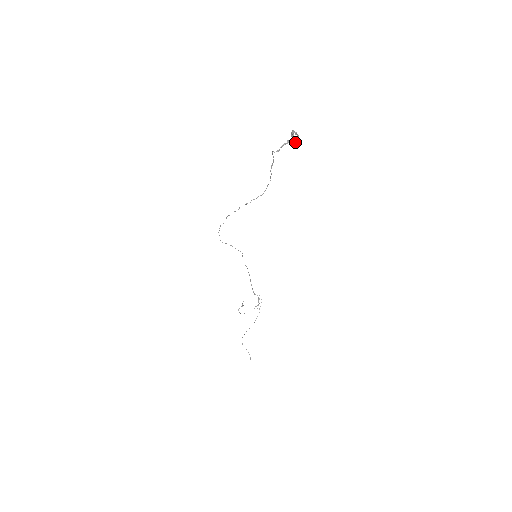
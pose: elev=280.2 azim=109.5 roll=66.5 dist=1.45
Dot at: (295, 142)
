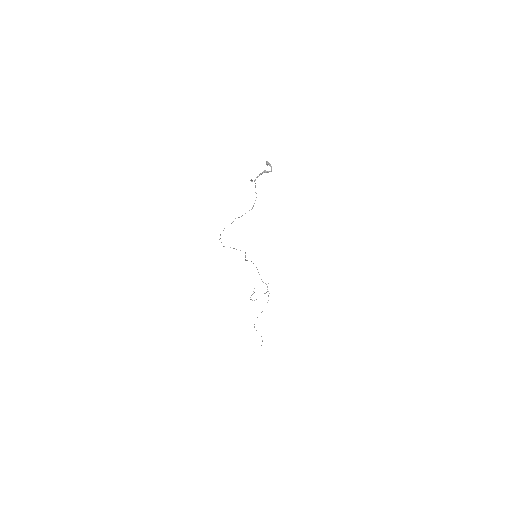
Dot at: occluded
